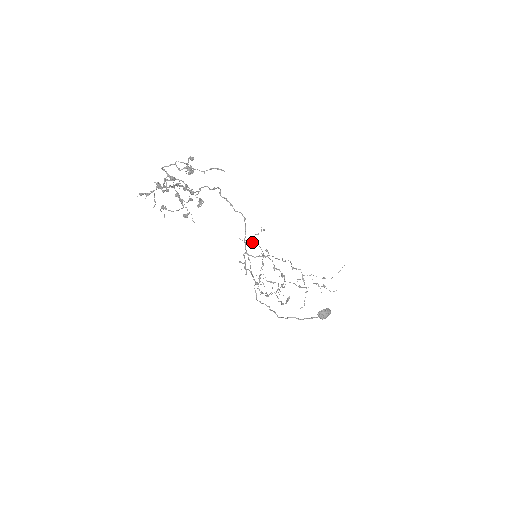
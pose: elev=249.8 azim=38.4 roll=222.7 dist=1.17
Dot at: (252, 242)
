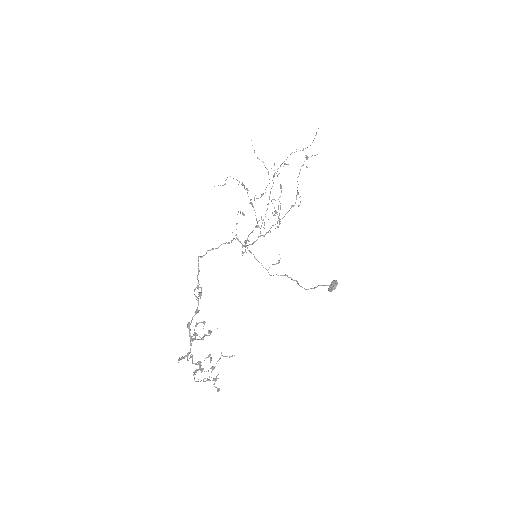
Dot at: (225, 180)
